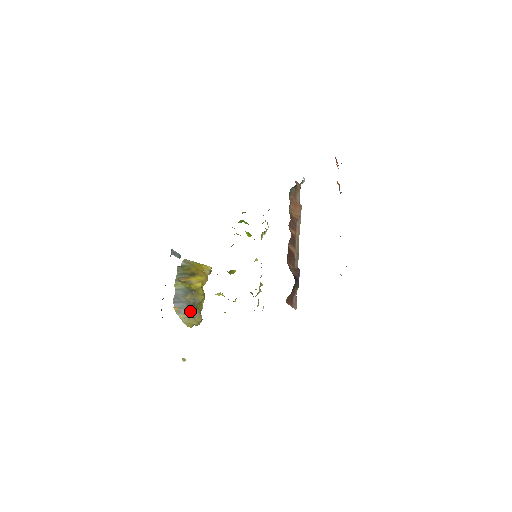
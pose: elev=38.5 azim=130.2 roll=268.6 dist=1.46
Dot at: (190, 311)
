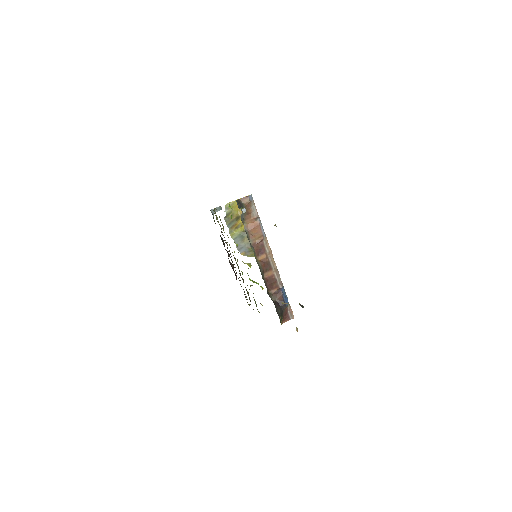
Dot at: (252, 250)
